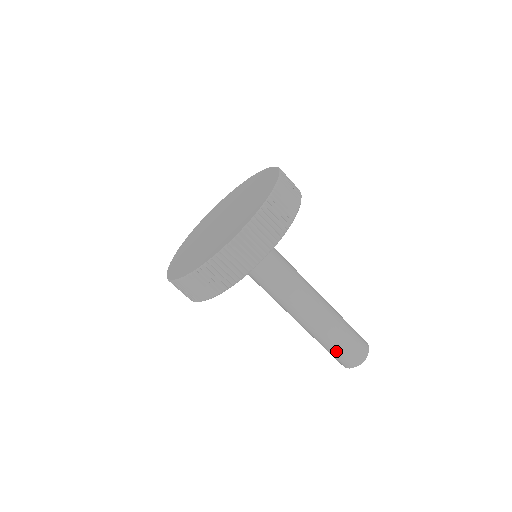
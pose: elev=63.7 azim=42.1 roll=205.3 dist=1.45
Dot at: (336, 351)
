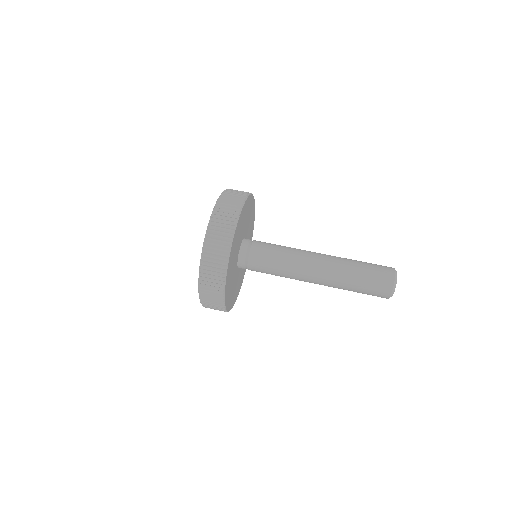
Dot at: (366, 285)
